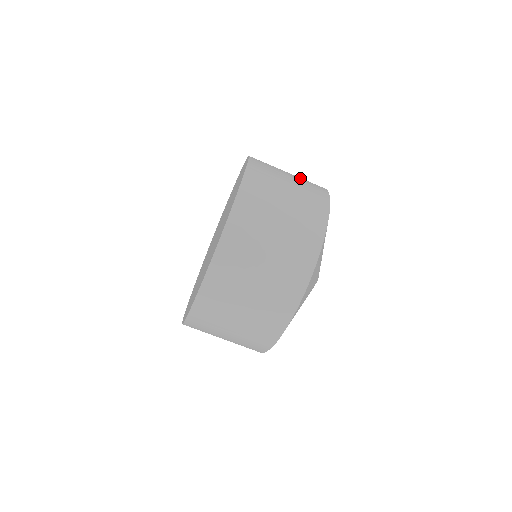
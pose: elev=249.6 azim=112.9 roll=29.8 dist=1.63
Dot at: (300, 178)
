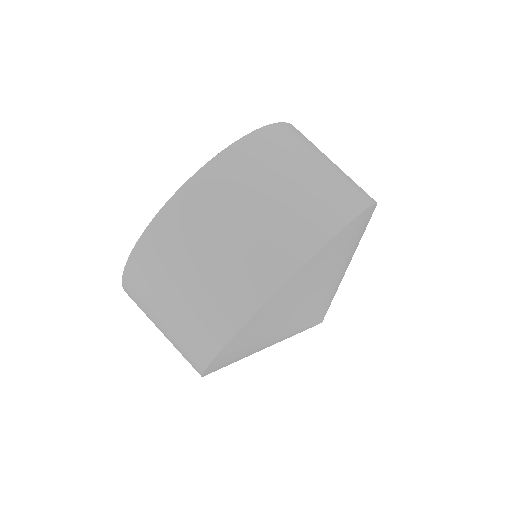
Dot at: occluded
